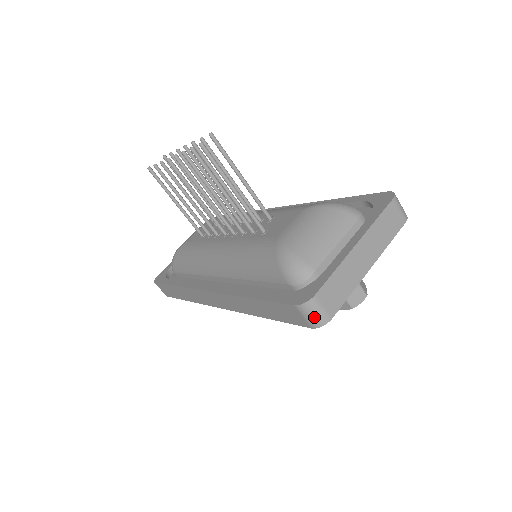
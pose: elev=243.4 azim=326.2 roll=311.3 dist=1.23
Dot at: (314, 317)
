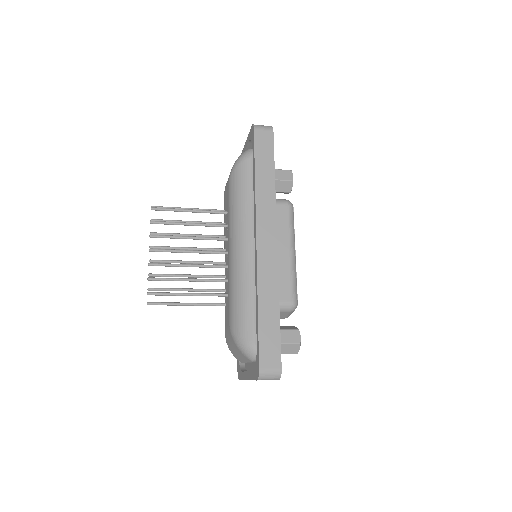
Dot at: occluded
